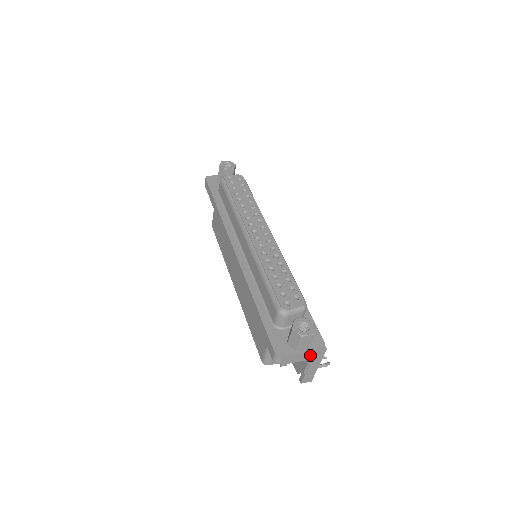
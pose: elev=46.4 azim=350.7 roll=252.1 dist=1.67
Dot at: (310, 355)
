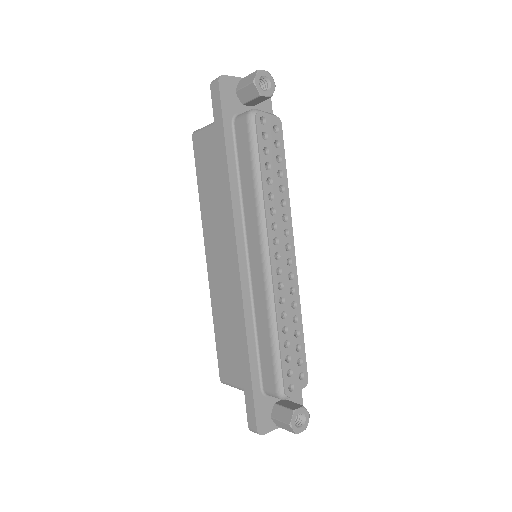
Dot at: occluded
